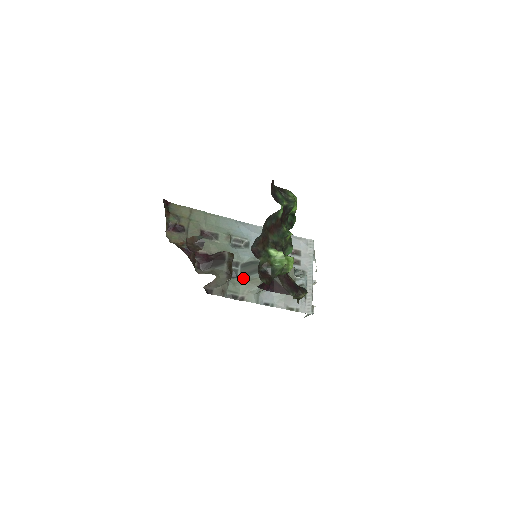
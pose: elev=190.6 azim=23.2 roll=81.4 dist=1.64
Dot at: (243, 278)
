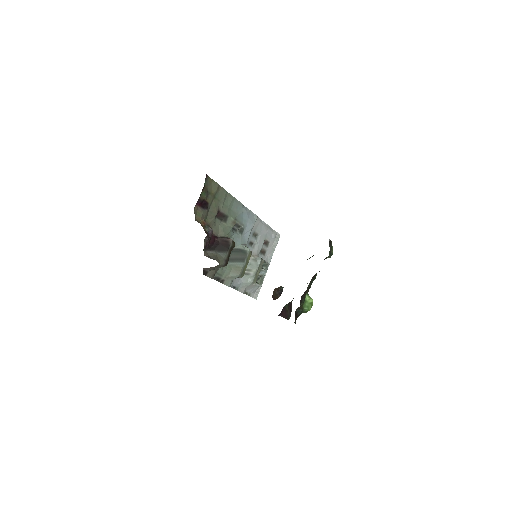
Dot at: (229, 262)
